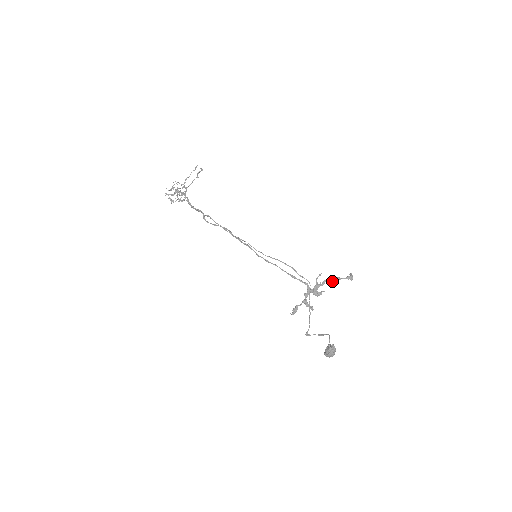
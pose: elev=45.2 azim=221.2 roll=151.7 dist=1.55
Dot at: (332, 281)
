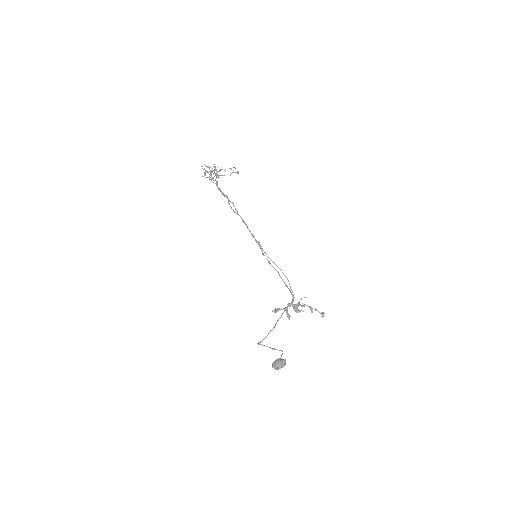
Dot at: (310, 308)
